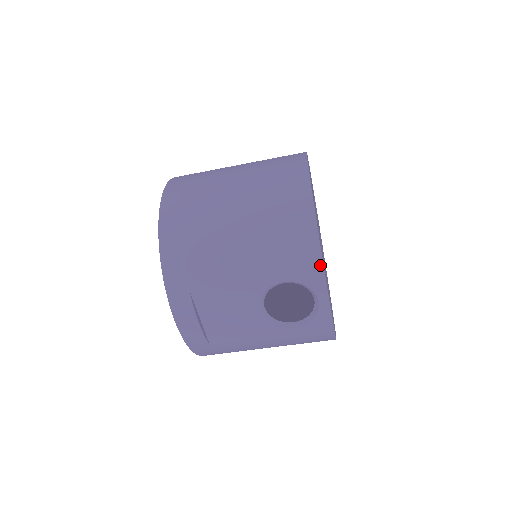
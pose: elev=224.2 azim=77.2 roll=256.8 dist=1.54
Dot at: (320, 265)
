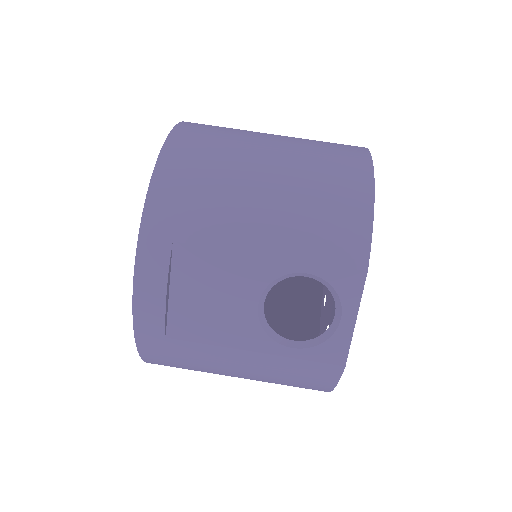
Dot at: (364, 264)
